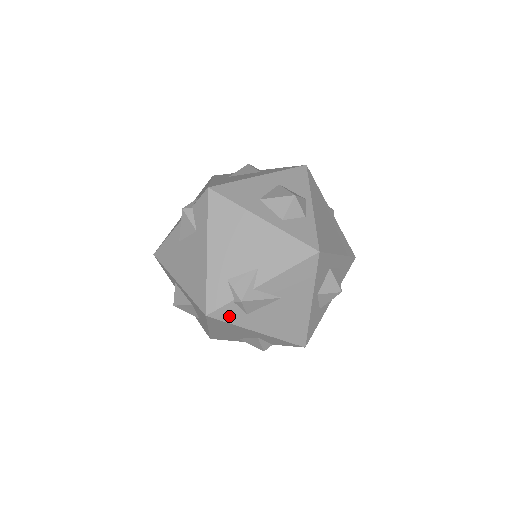
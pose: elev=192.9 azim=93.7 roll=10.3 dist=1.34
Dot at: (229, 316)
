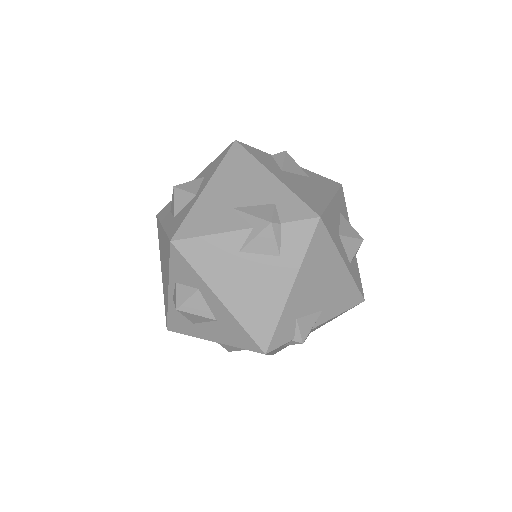
Dot at: occluded
